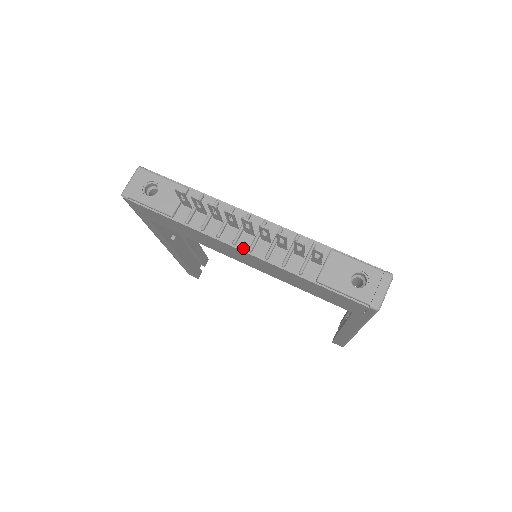
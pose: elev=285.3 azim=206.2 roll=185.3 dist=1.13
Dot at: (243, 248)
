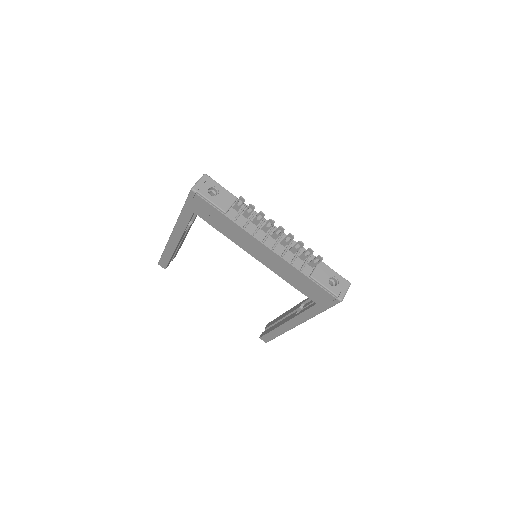
Dot at: (268, 246)
